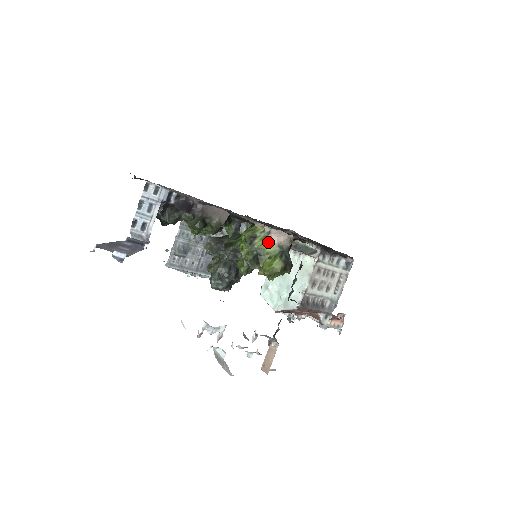
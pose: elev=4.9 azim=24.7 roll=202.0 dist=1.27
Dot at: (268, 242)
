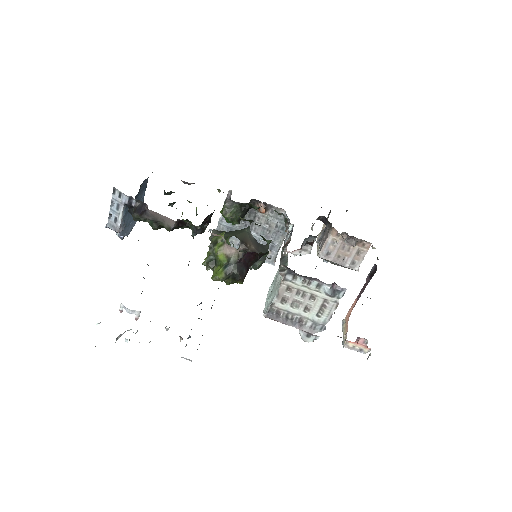
Dot at: (222, 251)
